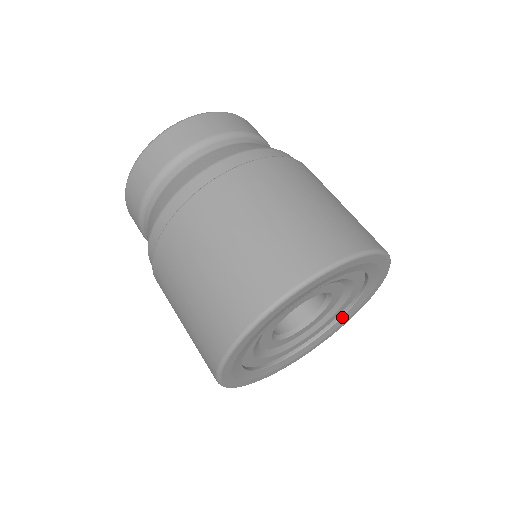
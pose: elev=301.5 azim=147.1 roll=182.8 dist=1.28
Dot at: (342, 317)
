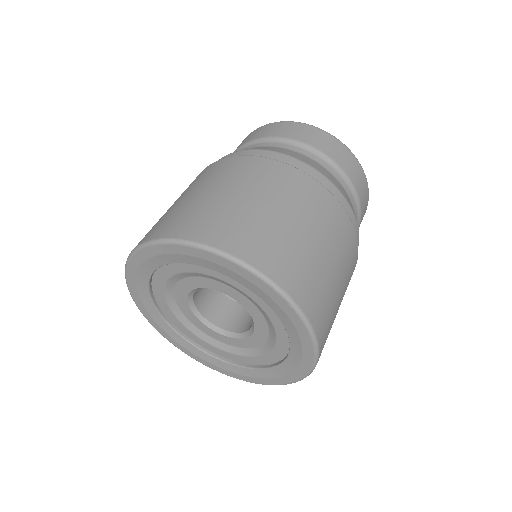
Dot at: (213, 357)
